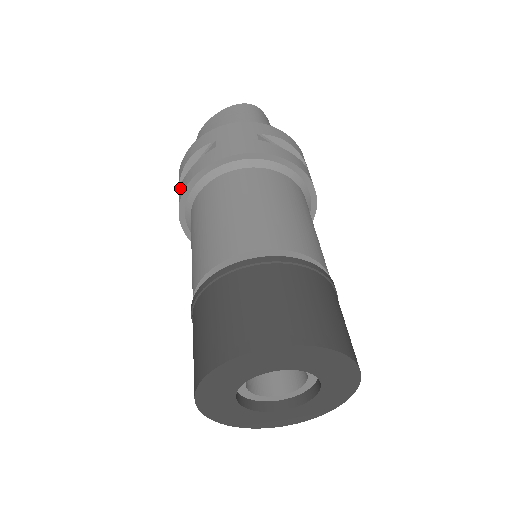
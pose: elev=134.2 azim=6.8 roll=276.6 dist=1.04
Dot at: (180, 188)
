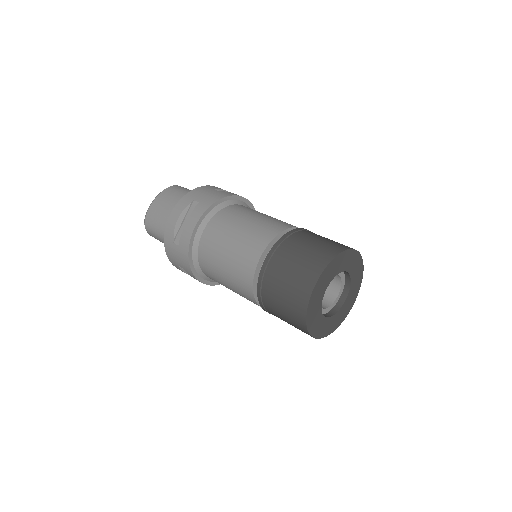
Dot at: (182, 238)
